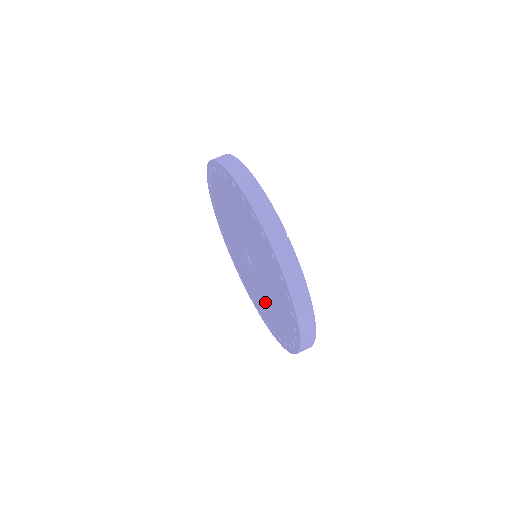
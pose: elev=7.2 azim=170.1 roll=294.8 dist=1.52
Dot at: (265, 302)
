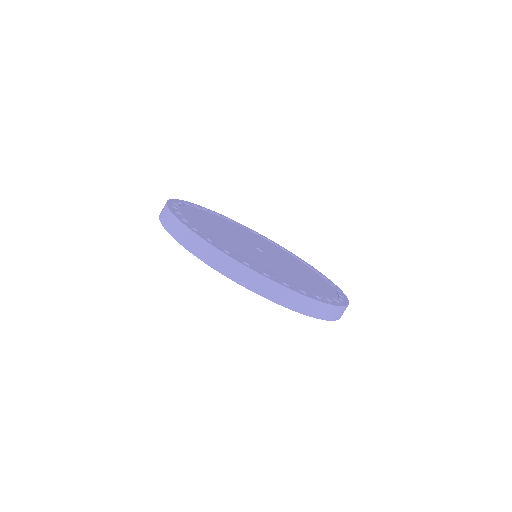
Dot at: occluded
